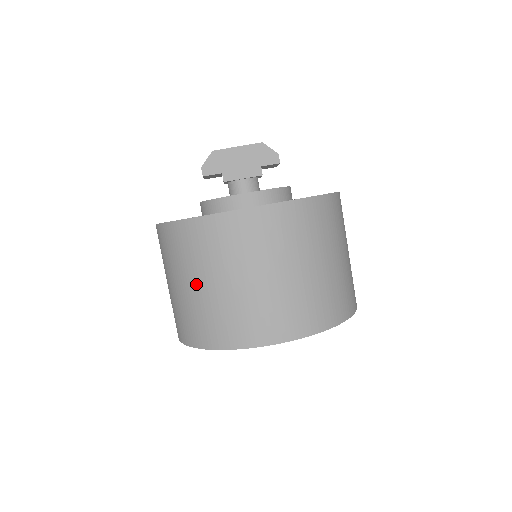
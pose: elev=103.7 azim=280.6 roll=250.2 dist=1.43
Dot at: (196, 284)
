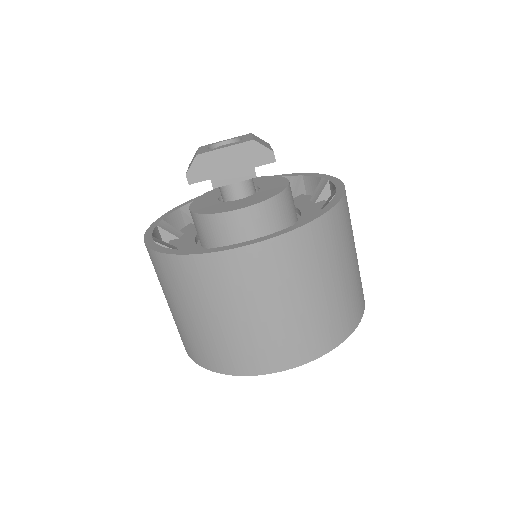
Dot at: (195, 316)
